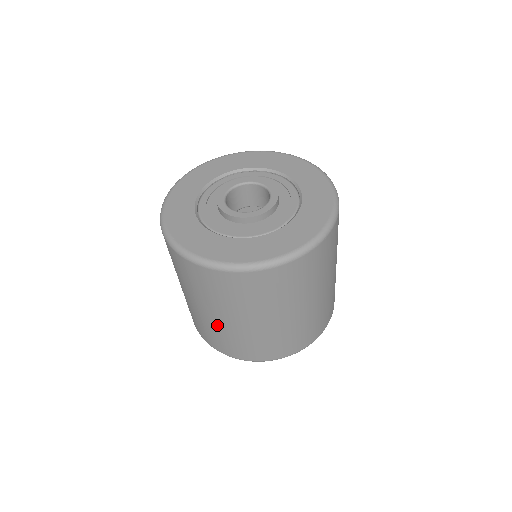
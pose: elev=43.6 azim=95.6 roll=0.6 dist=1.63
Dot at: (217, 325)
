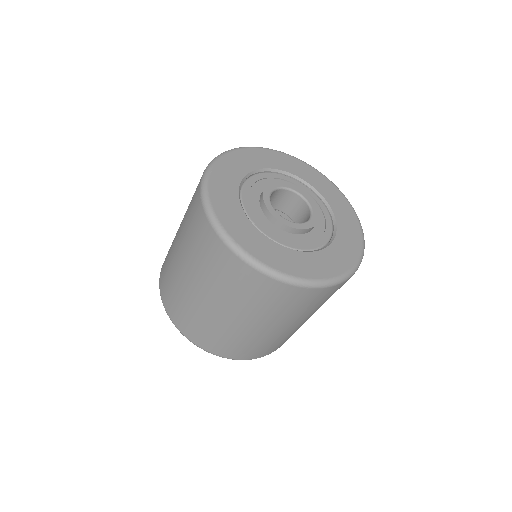
Dot at: (211, 317)
